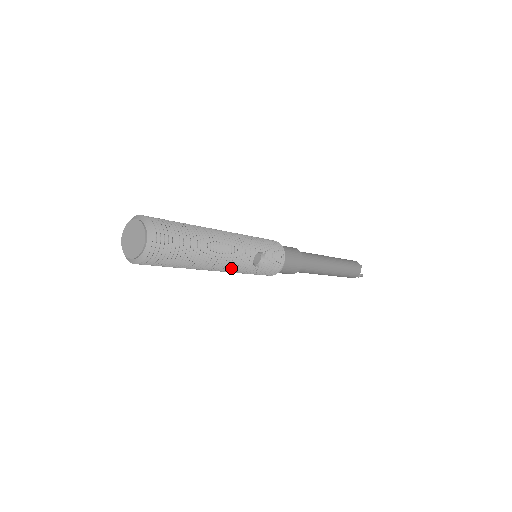
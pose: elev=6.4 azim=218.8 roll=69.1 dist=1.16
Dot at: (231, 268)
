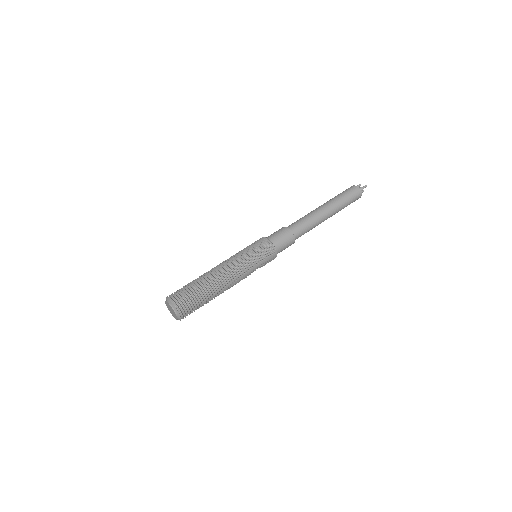
Dot at: occluded
